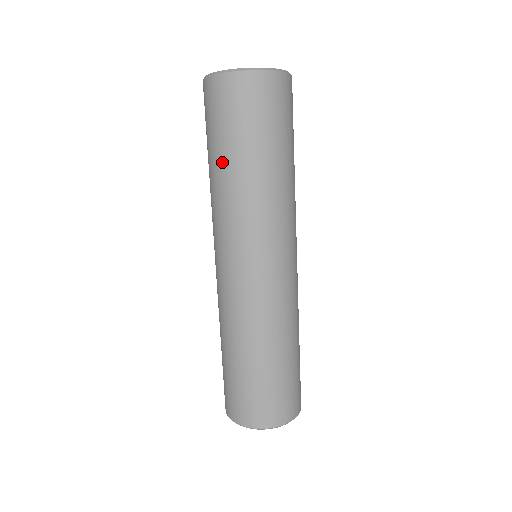
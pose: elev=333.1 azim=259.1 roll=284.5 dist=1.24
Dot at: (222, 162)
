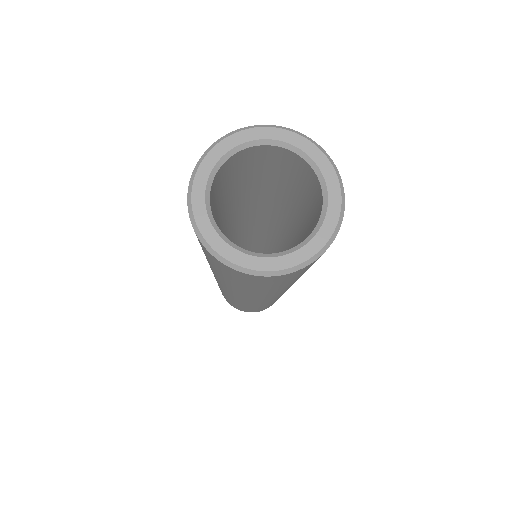
Dot at: occluded
